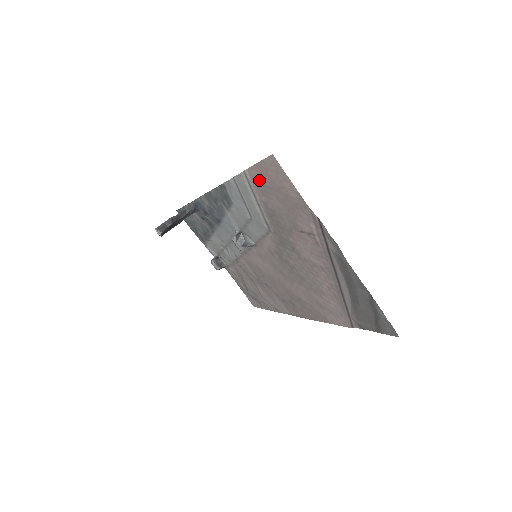
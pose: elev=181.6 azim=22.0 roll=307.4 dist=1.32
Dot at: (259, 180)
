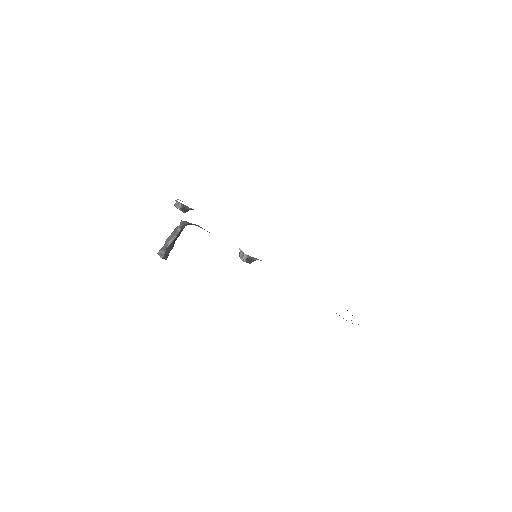
Dot at: occluded
